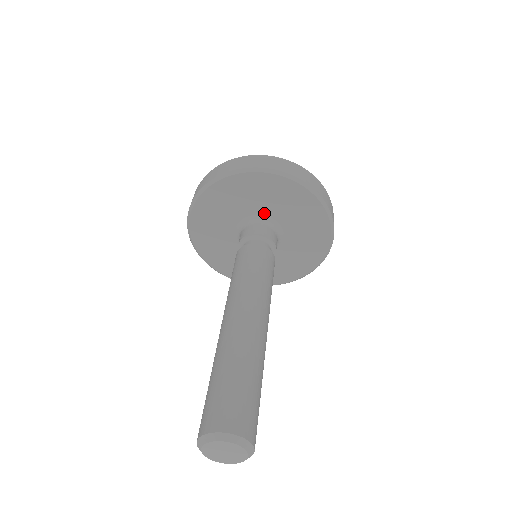
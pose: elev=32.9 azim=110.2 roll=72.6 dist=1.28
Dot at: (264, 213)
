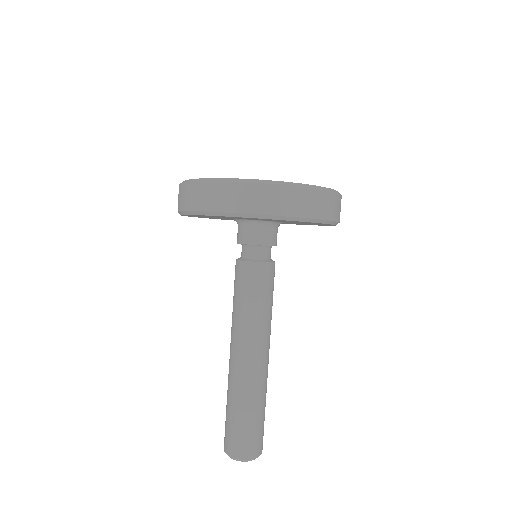
Dot at: (277, 221)
